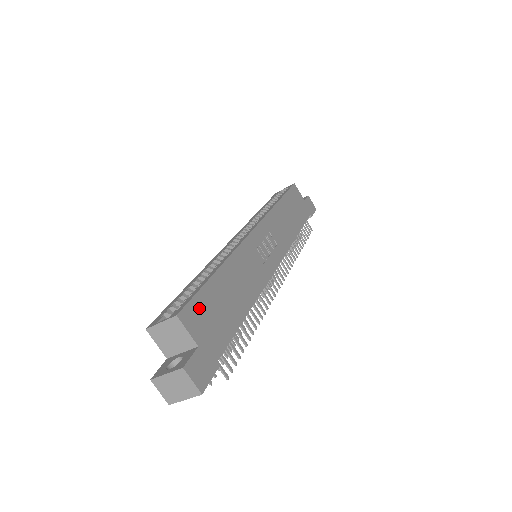
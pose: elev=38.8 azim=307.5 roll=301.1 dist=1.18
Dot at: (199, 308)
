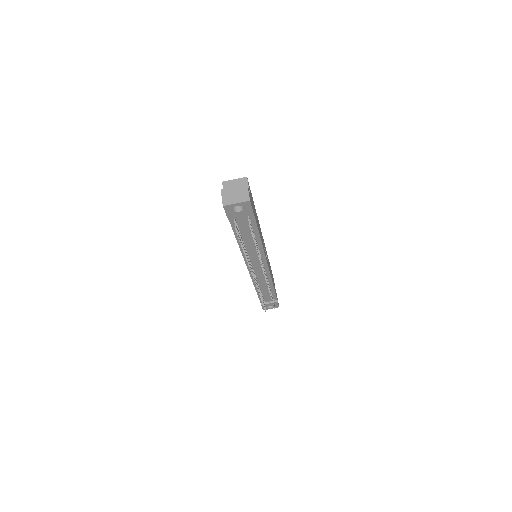
Dot at: occluded
